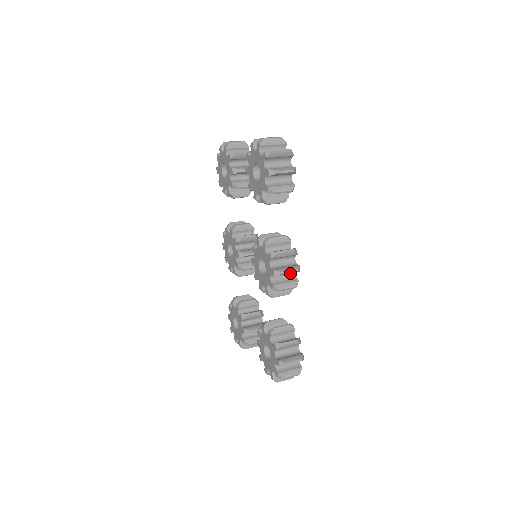
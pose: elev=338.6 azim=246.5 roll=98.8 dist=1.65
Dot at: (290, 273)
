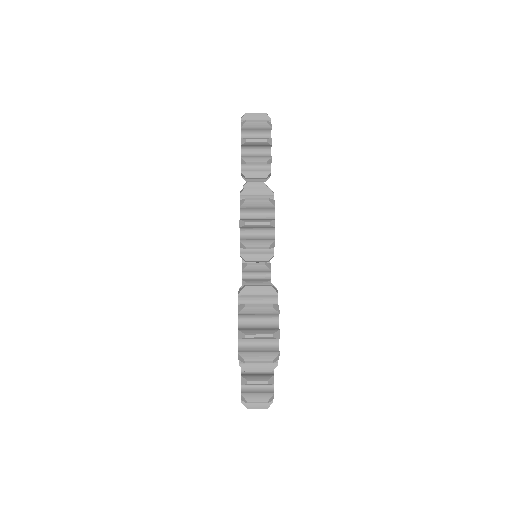
Dot at: (267, 216)
